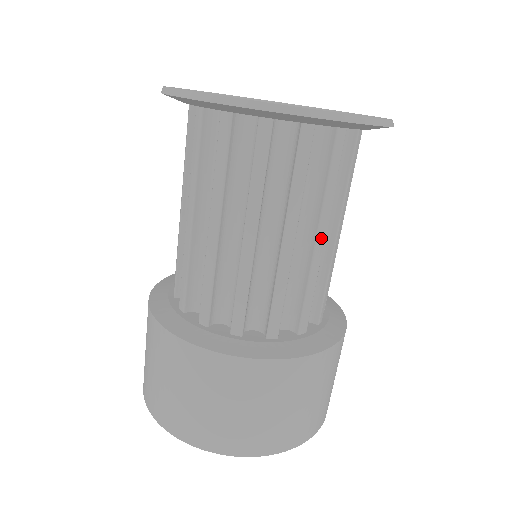
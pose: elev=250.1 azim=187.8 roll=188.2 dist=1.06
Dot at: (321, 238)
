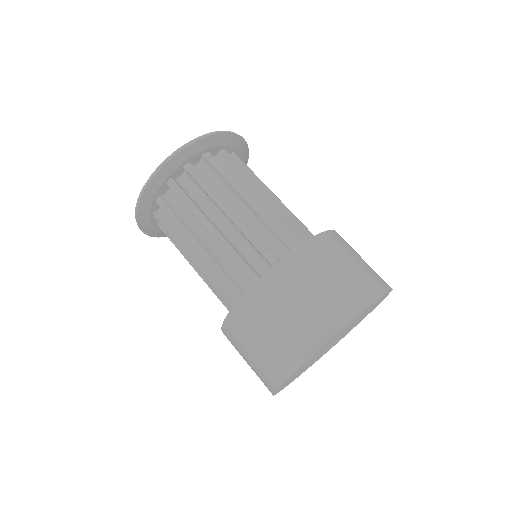
Dot at: occluded
